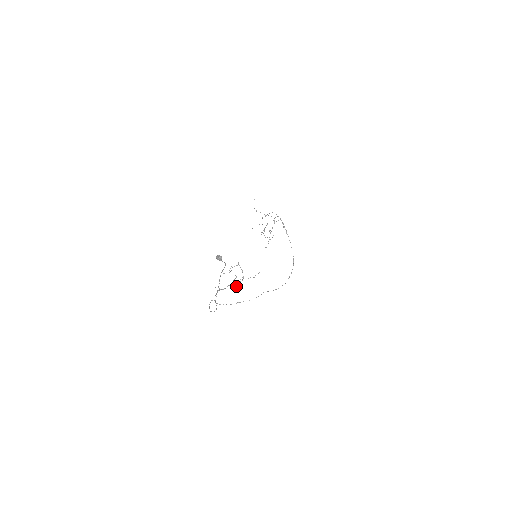
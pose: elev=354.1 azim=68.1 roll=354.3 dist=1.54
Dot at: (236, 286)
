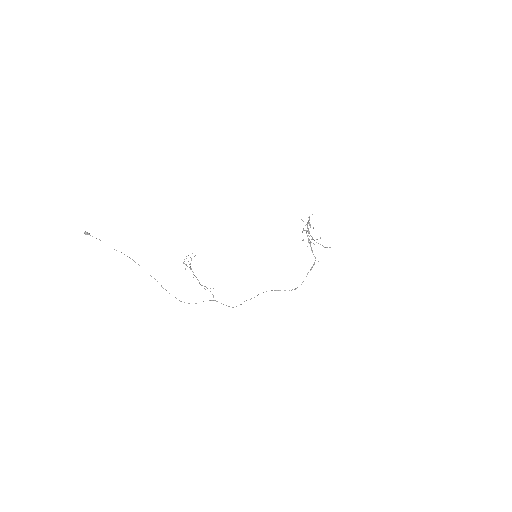
Dot at: occluded
